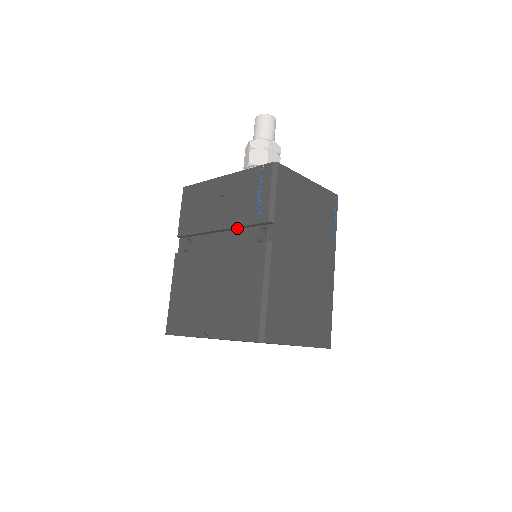
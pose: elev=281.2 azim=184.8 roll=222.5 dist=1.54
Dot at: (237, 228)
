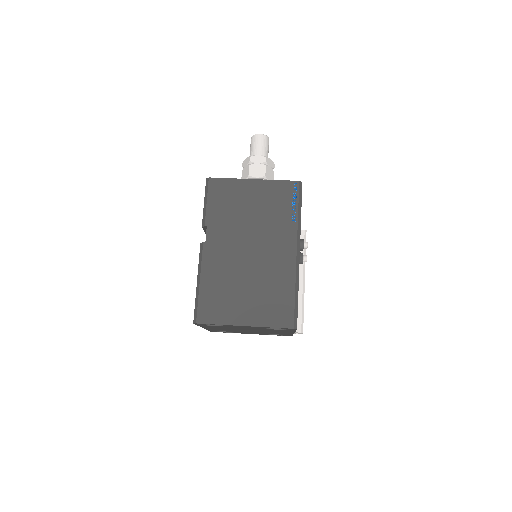
Dot at: occluded
